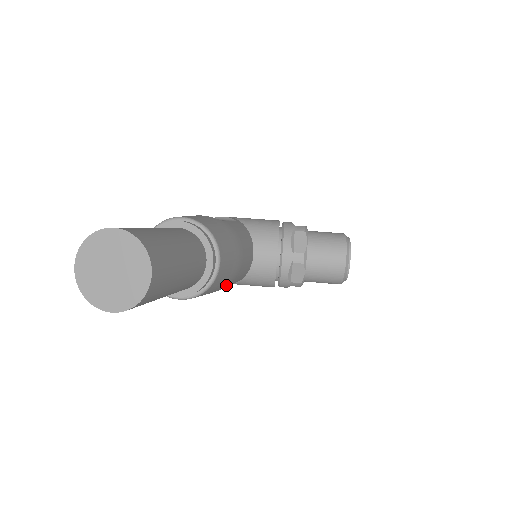
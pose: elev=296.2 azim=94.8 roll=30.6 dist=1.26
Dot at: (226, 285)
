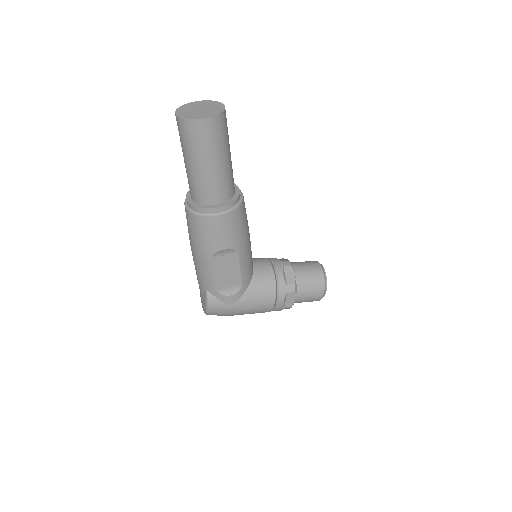
Dot at: (244, 245)
